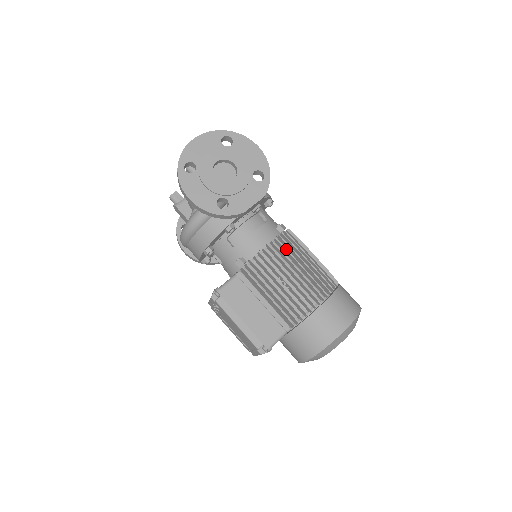
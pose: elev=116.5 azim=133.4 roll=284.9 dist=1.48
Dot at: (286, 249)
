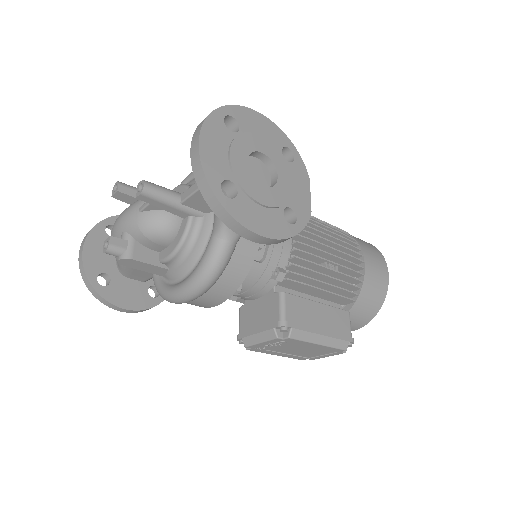
Dot at: (311, 227)
